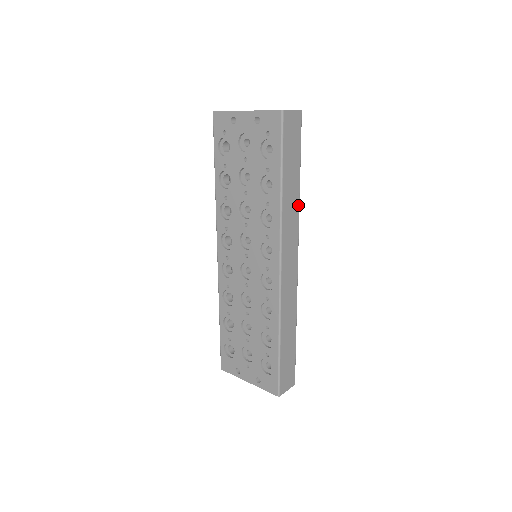
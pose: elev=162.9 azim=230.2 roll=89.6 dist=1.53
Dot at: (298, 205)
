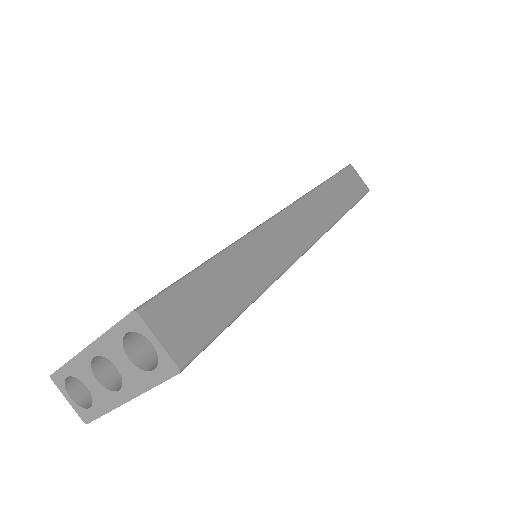
Dot at: (338, 216)
